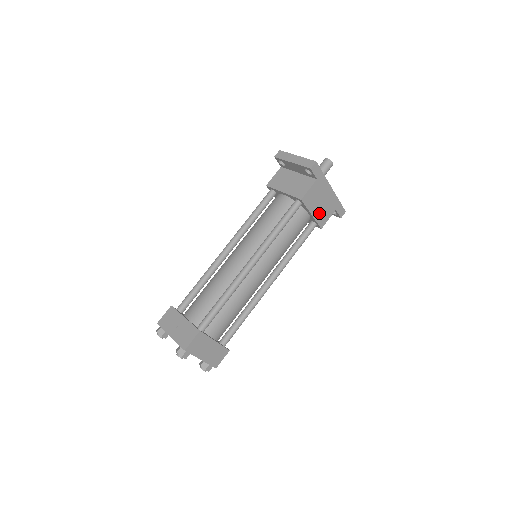
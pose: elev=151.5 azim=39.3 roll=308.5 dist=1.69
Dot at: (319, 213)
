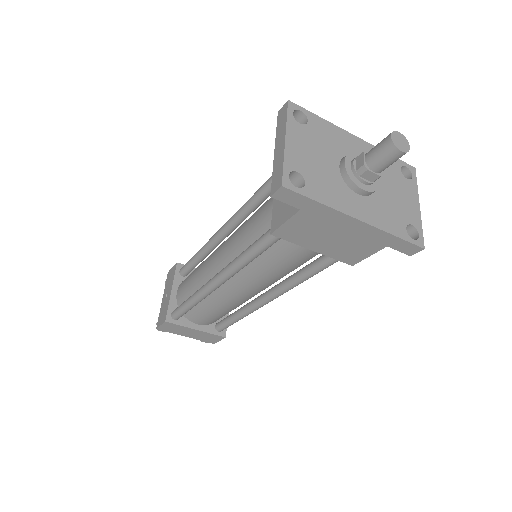
Dot at: (335, 249)
